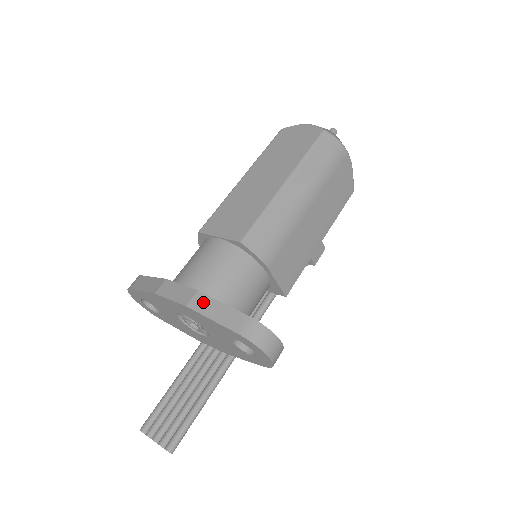
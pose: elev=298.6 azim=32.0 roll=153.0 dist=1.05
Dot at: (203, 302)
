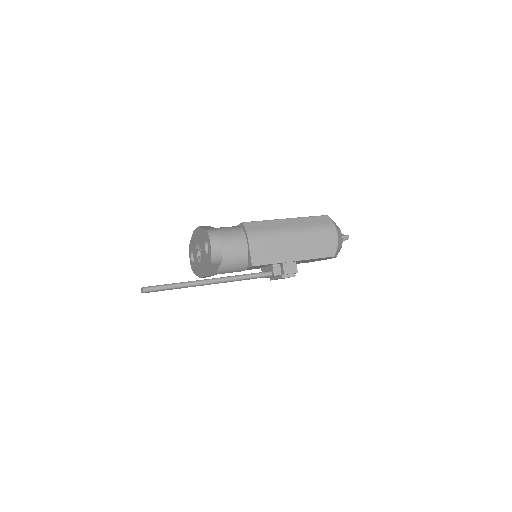
Dot at: (206, 226)
